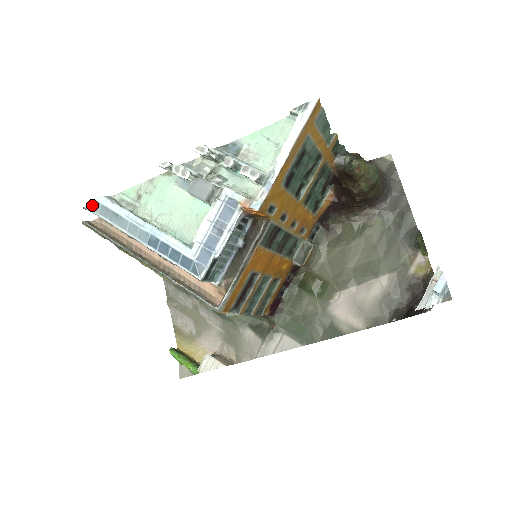
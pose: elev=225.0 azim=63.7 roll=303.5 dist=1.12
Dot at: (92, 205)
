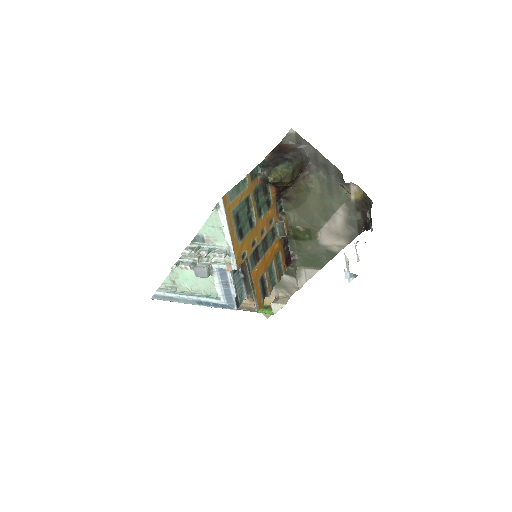
Dot at: (155, 297)
